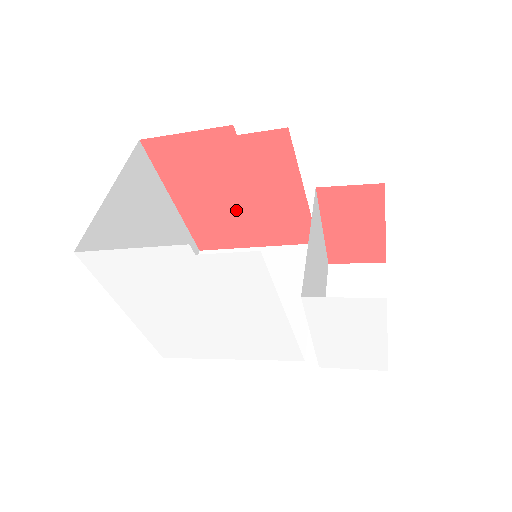
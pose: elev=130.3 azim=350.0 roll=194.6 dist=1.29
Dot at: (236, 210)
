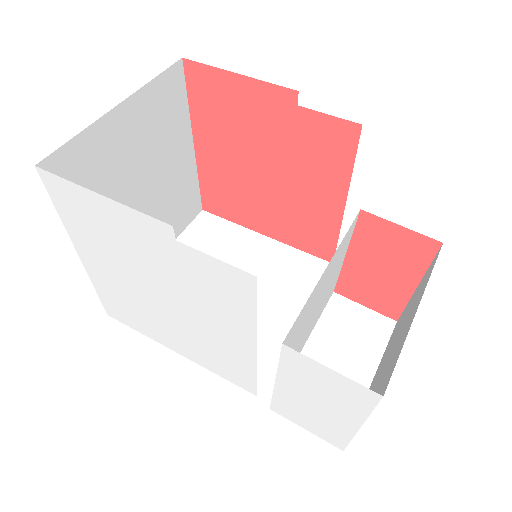
Dot at: (260, 187)
